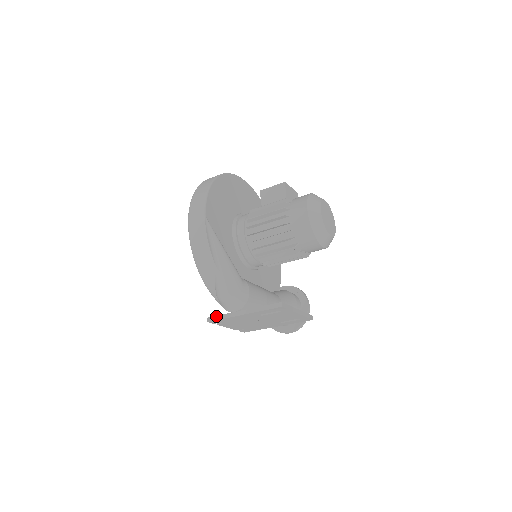
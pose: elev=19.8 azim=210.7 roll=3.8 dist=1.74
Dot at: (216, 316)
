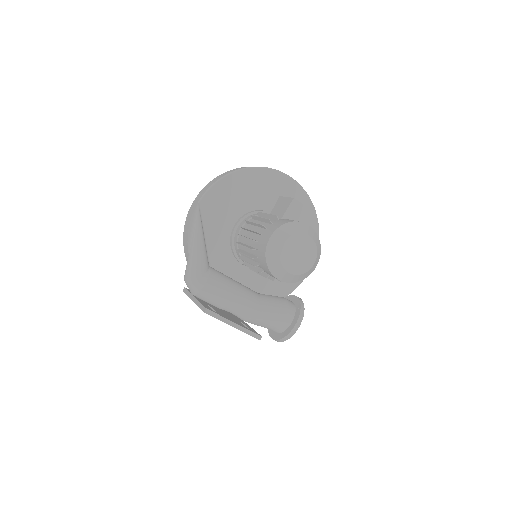
Dot at: (187, 290)
